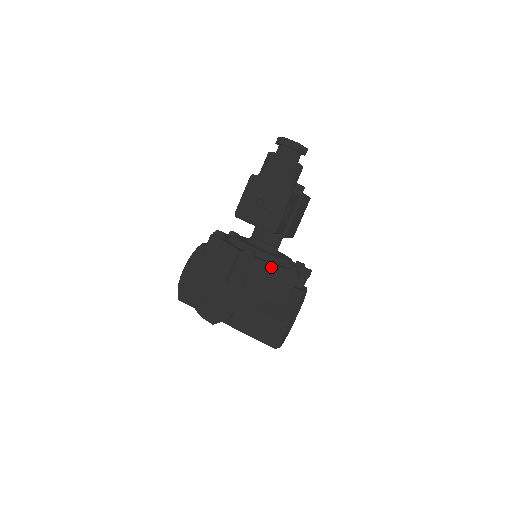
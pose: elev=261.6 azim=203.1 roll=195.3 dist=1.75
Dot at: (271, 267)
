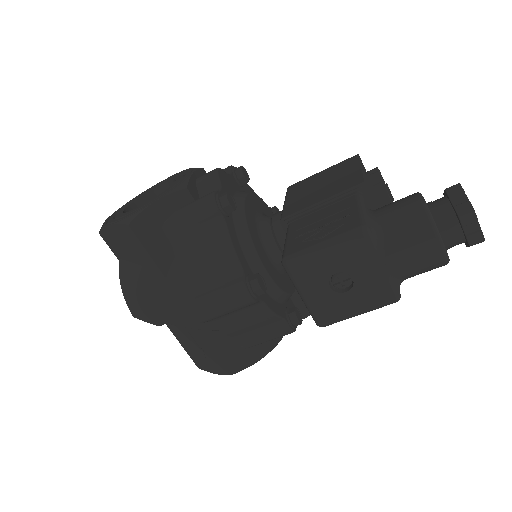
Dot at: (270, 315)
